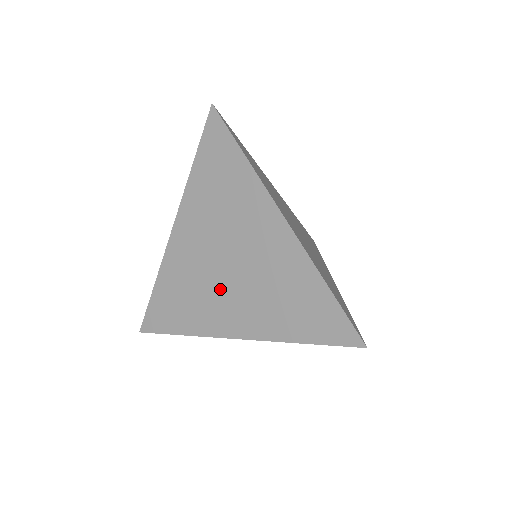
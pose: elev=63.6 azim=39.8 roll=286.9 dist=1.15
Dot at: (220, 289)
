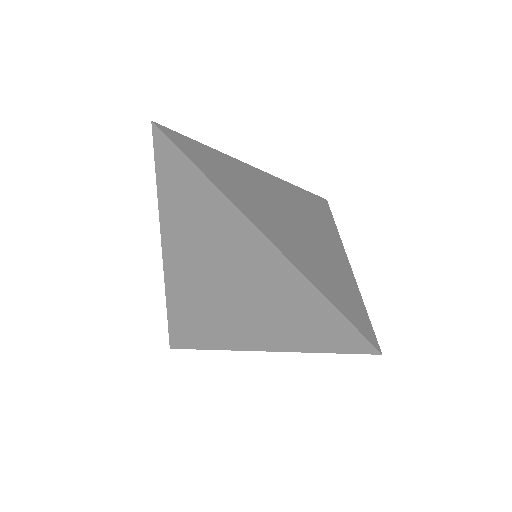
Dot at: (225, 307)
